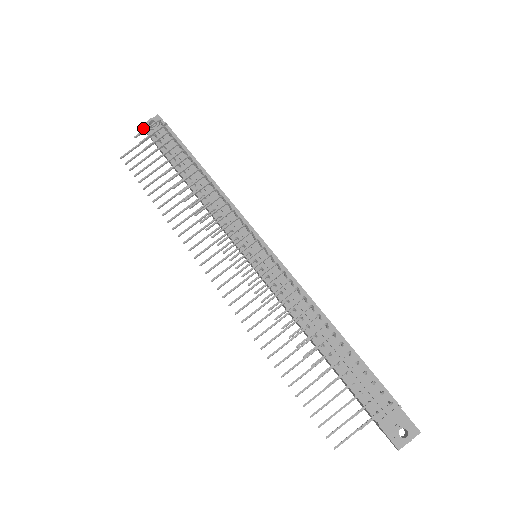
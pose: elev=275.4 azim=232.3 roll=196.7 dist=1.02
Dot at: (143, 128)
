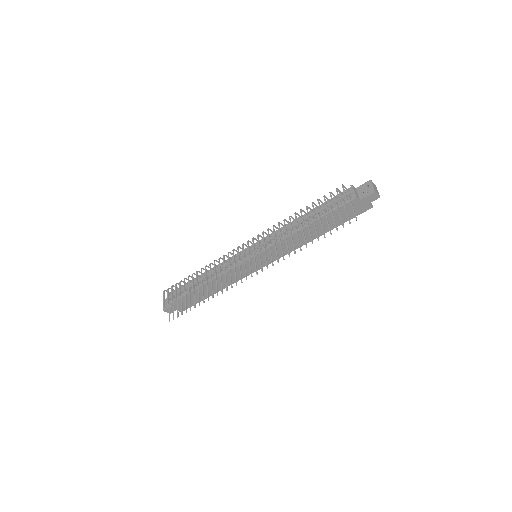
Dot at: (165, 310)
